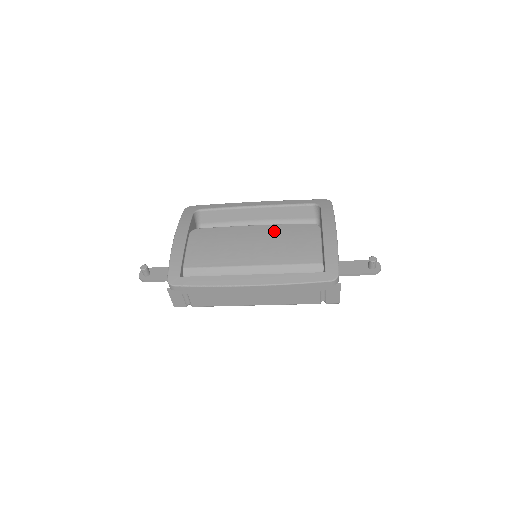
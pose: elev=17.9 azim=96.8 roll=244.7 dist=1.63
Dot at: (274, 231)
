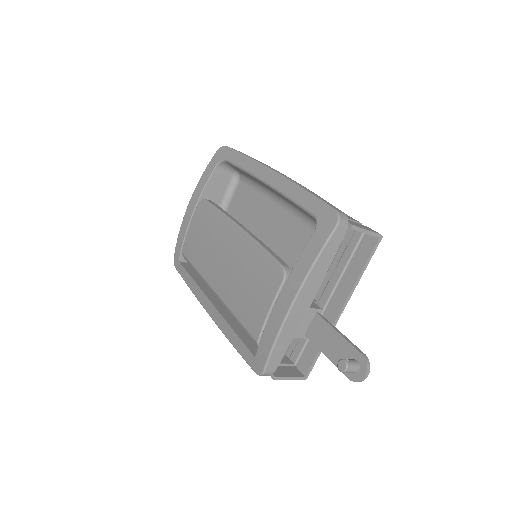
Dot at: (245, 252)
